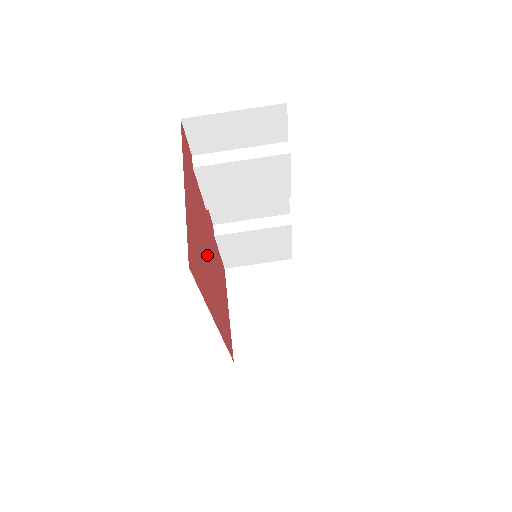
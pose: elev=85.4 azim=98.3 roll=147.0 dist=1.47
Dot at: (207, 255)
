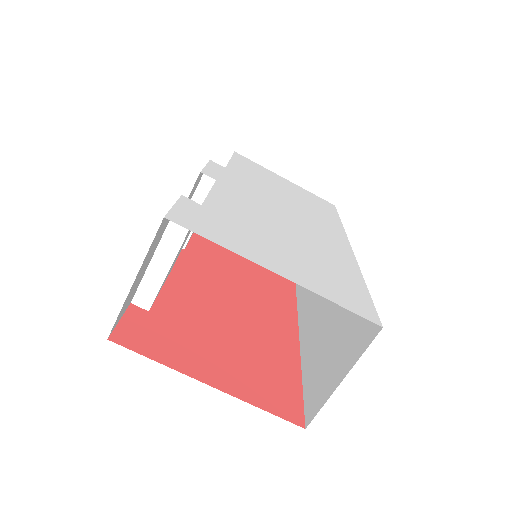
Dot at: (235, 314)
